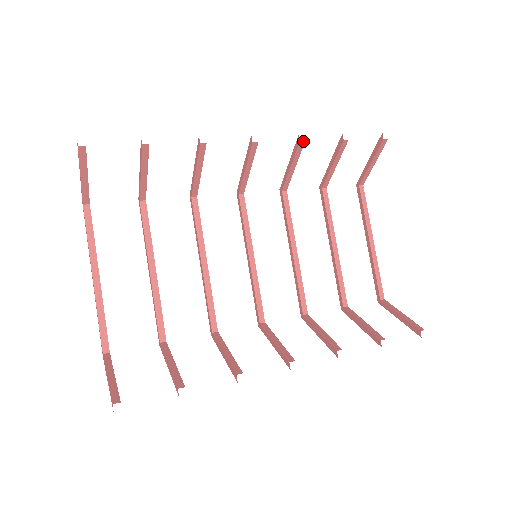
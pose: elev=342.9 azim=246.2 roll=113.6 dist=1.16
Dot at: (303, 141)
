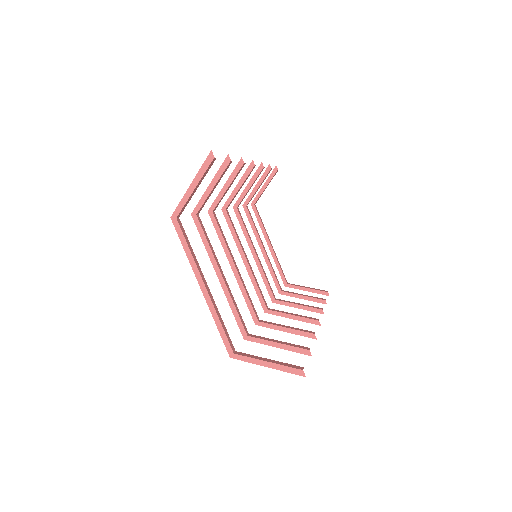
Dot at: (264, 167)
